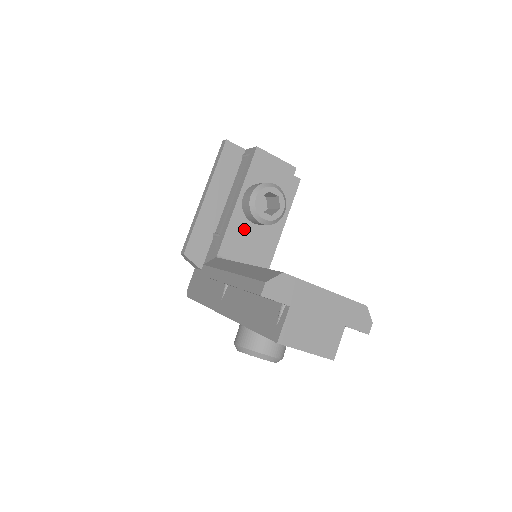
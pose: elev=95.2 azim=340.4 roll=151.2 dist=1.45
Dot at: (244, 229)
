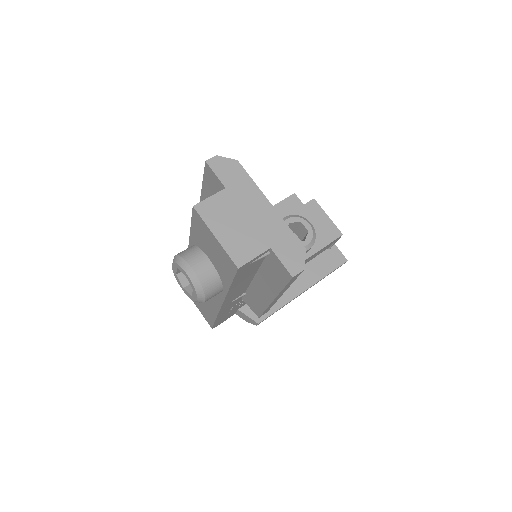
Dot at: occluded
